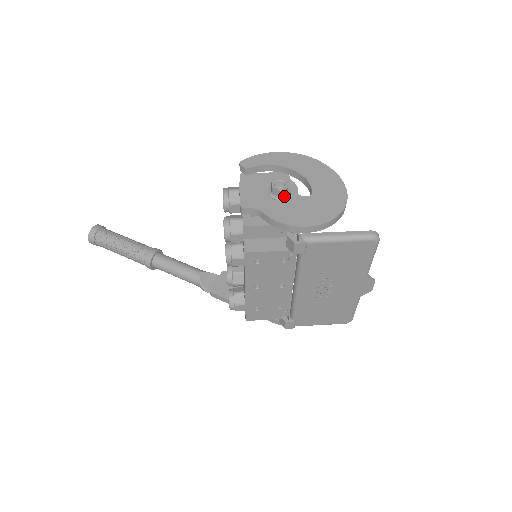
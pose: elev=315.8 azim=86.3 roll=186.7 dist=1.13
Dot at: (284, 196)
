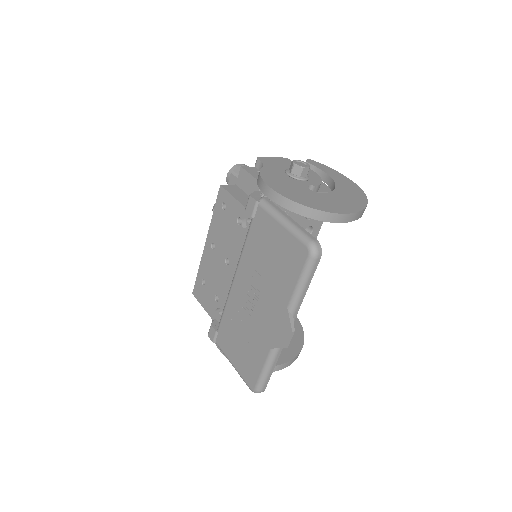
Dot at: (294, 175)
